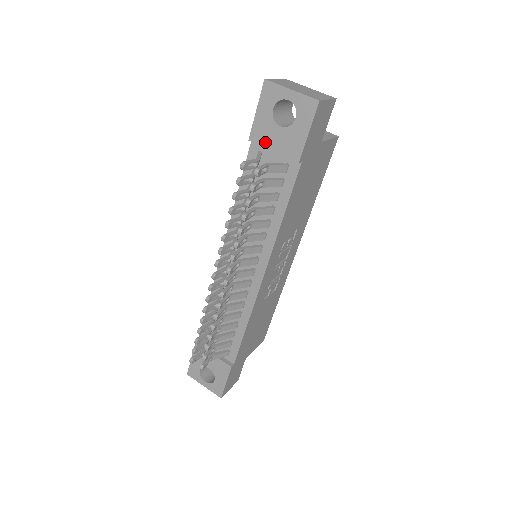
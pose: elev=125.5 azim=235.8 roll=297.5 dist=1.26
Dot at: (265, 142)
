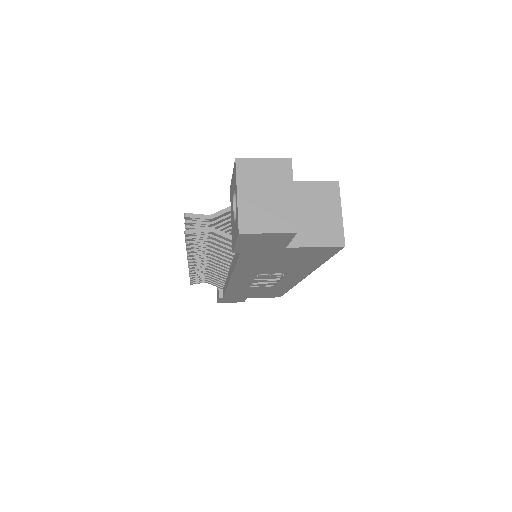
Dot at: (231, 206)
